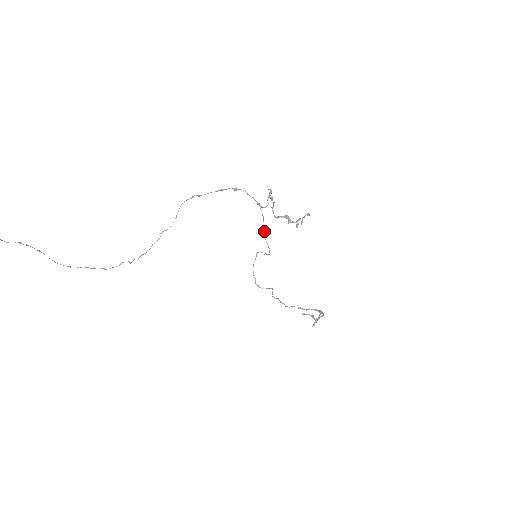
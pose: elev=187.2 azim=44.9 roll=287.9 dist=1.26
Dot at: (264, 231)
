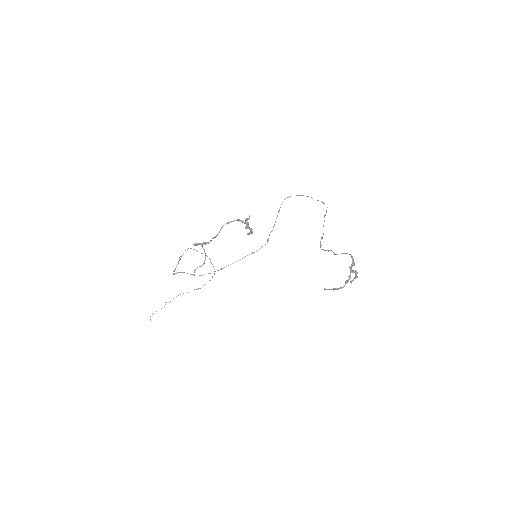
Dot at: occluded
